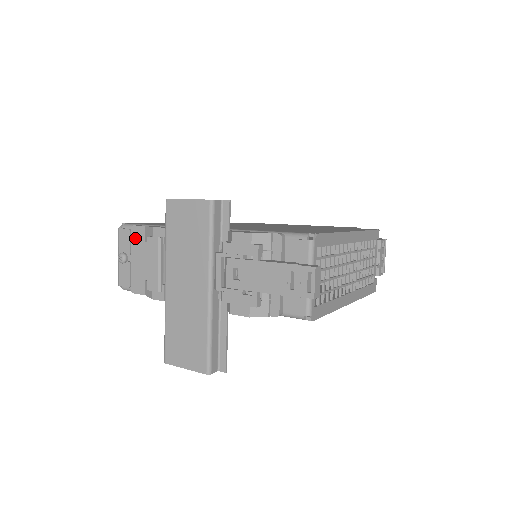
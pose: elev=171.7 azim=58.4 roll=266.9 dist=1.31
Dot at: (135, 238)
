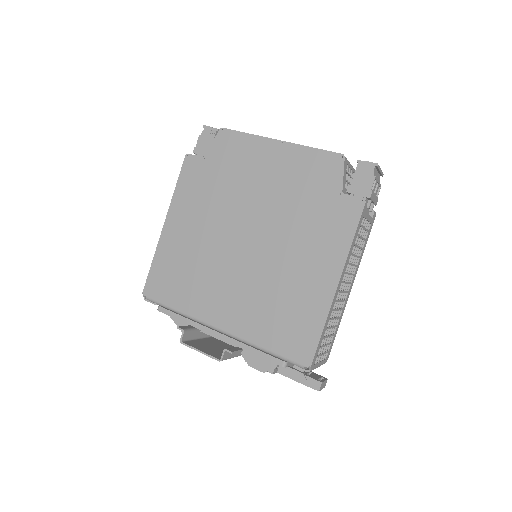
Dot at: occluded
